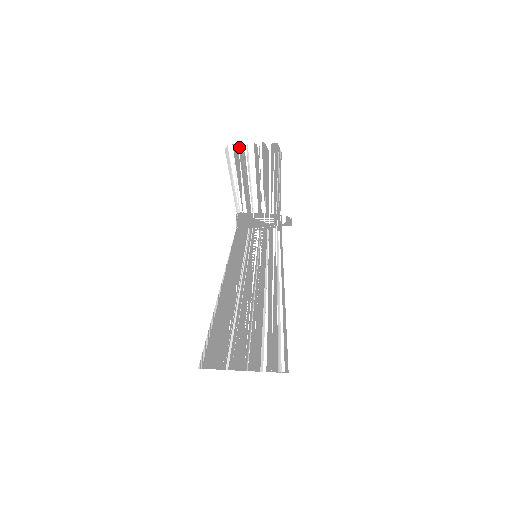
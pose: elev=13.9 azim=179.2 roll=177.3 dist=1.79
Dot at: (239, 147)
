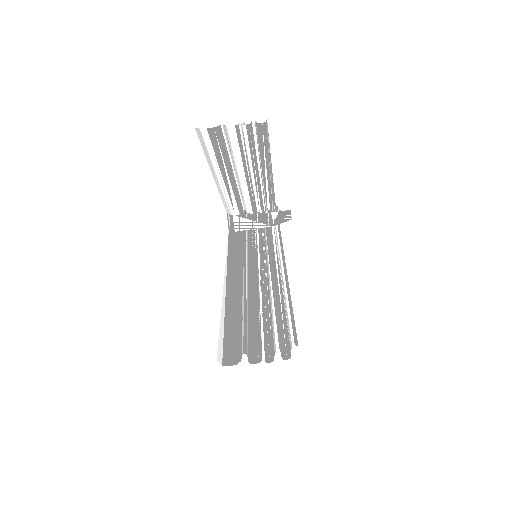
Dot at: (215, 130)
